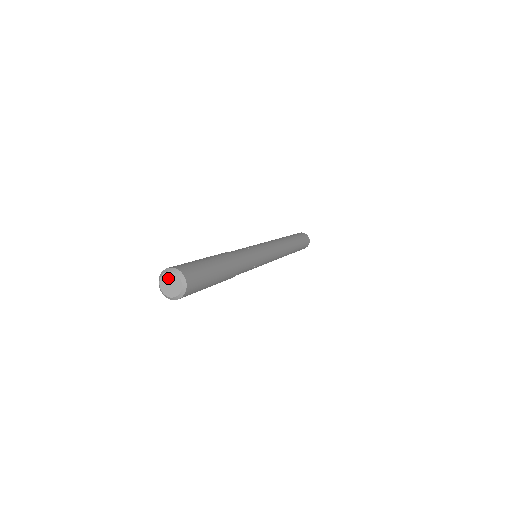
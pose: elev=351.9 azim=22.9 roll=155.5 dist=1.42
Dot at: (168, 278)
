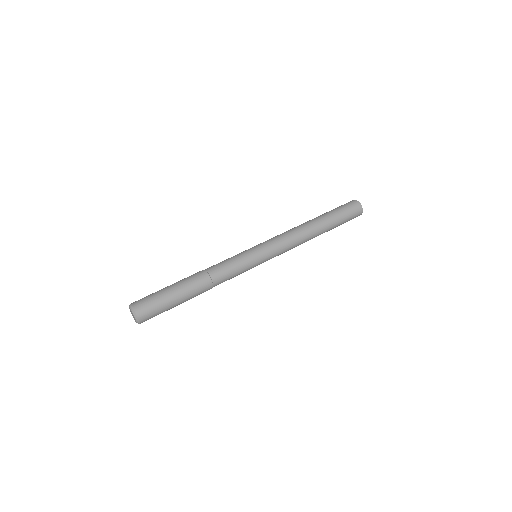
Dot at: (131, 311)
